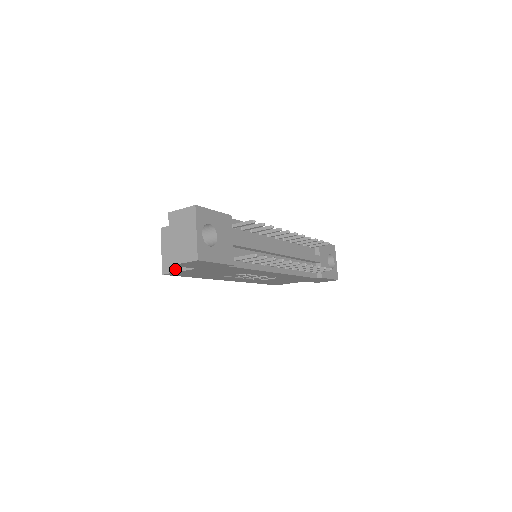
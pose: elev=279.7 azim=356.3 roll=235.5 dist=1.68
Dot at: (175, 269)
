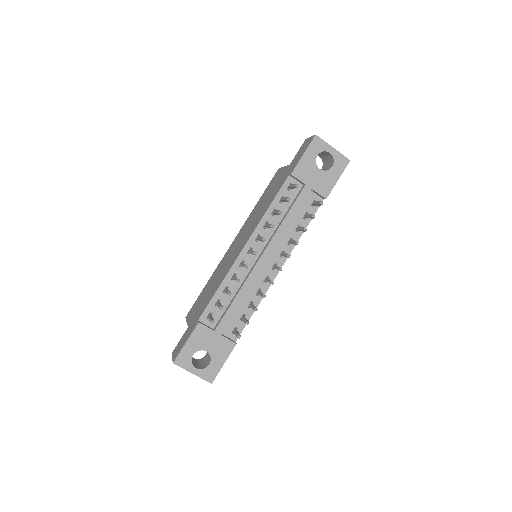
Dot at: occluded
